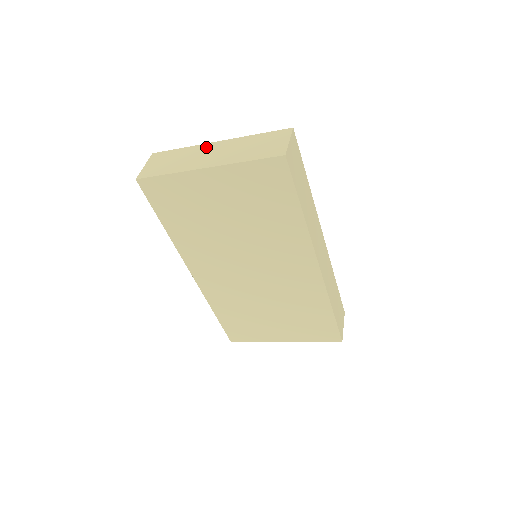
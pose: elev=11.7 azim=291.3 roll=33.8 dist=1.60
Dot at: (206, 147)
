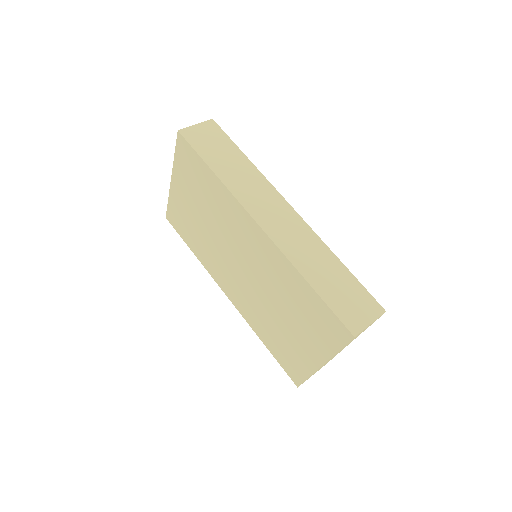
Dot at: occluded
